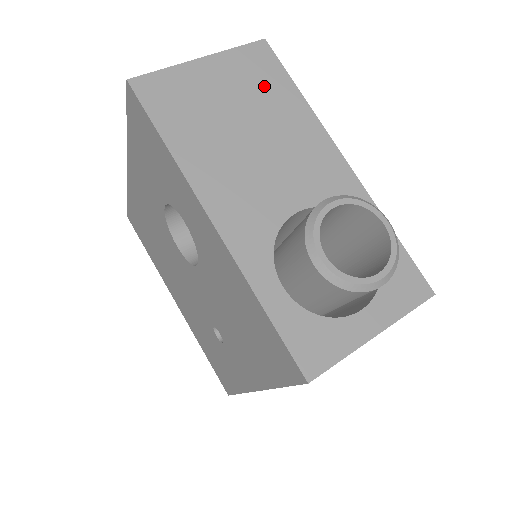
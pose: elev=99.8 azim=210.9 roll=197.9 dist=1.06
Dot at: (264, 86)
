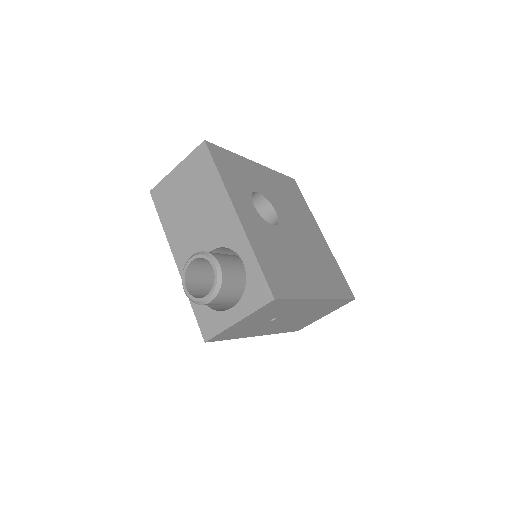
Dot at: (201, 175)
